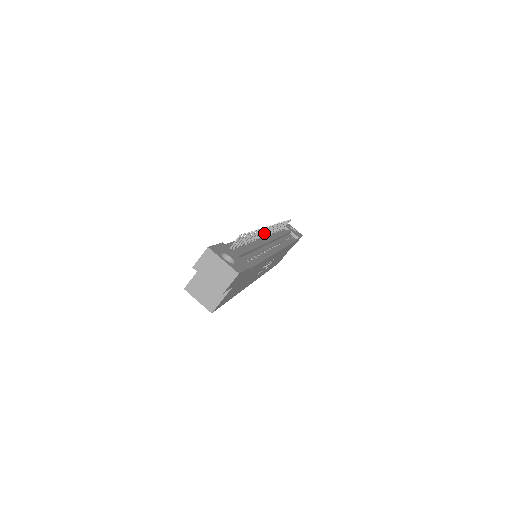
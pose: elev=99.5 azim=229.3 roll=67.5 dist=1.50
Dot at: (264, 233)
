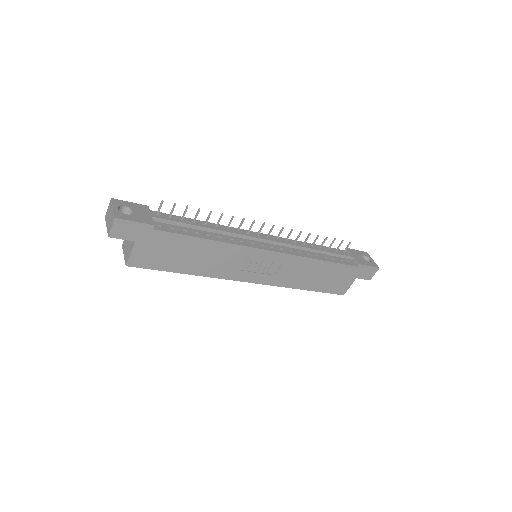
Dot at: (259, 230)
